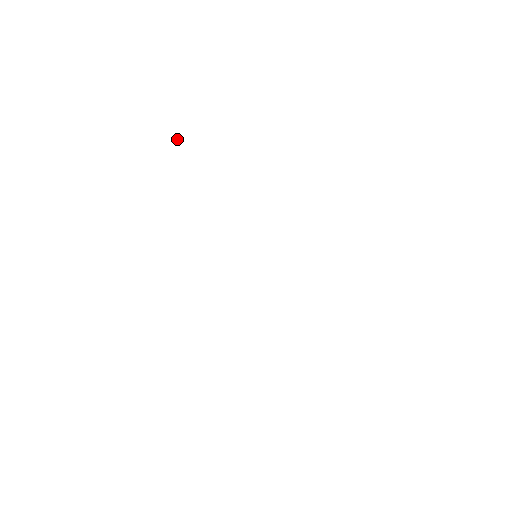
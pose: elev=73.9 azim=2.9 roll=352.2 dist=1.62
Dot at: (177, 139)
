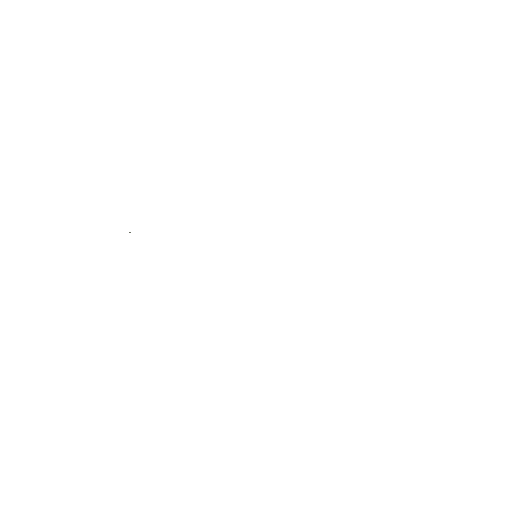
Dot at: occluded
